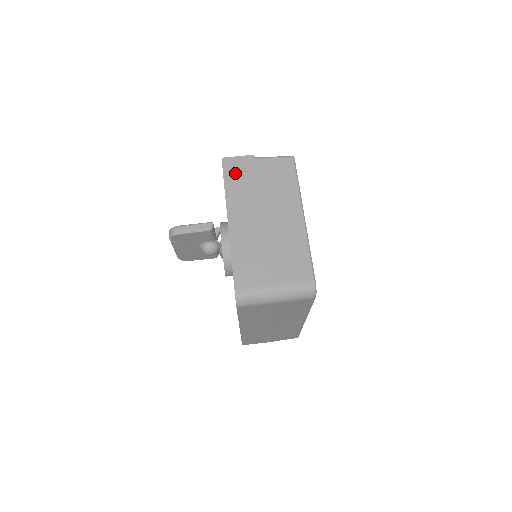
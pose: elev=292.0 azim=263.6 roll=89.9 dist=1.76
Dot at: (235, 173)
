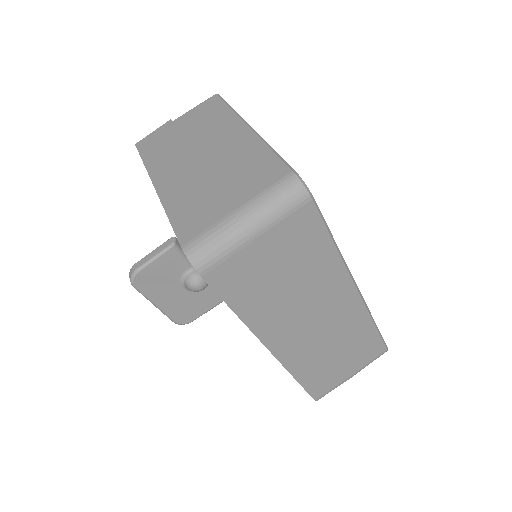
Dot at: (153, 145)
